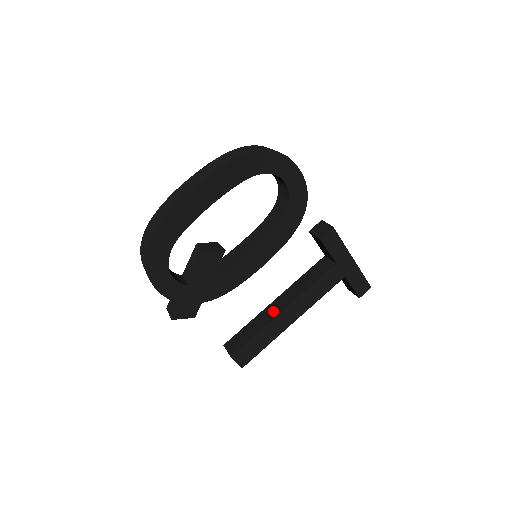
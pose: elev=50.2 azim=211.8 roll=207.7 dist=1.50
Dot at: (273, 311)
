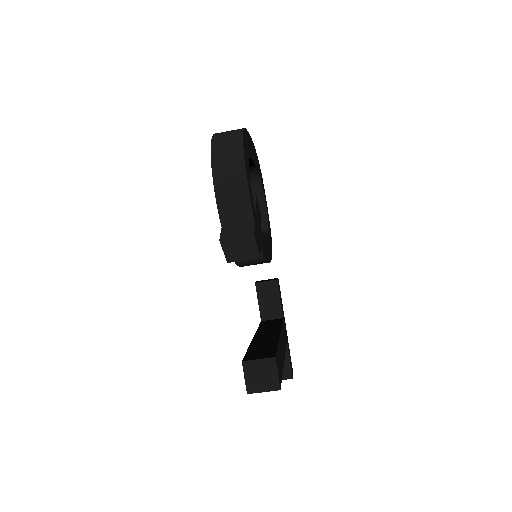
Dot at: (268, 337)
